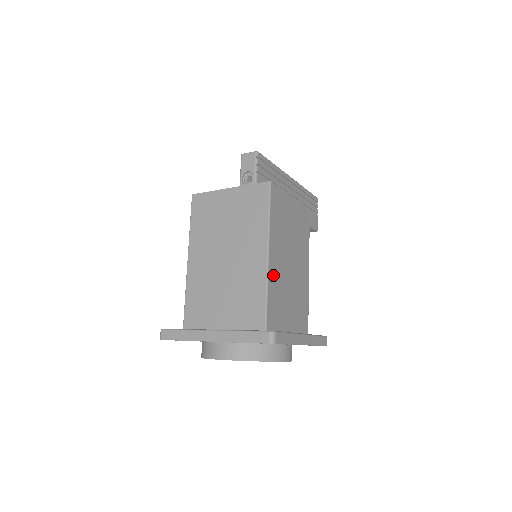
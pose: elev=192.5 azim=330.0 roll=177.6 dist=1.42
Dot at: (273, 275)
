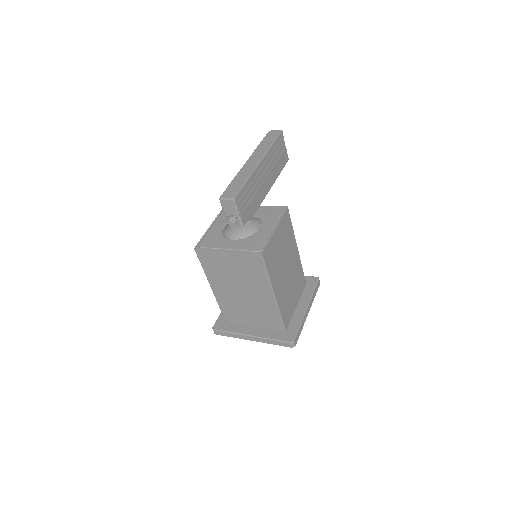
Dot at: (280, 300)
